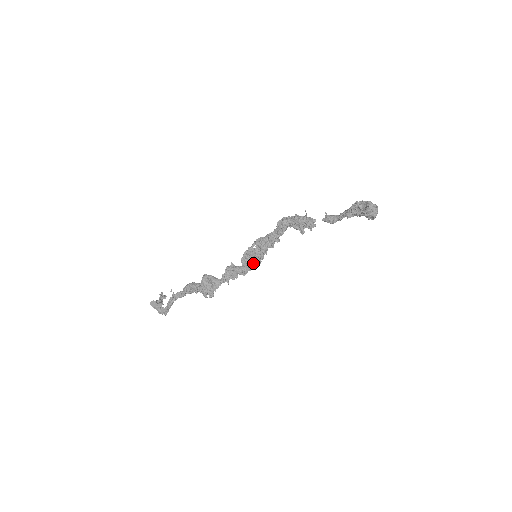
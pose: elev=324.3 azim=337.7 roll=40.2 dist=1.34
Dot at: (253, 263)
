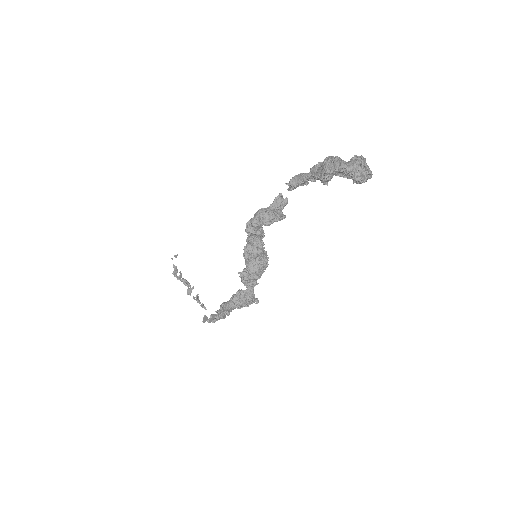
Dot at: (265, 268)
